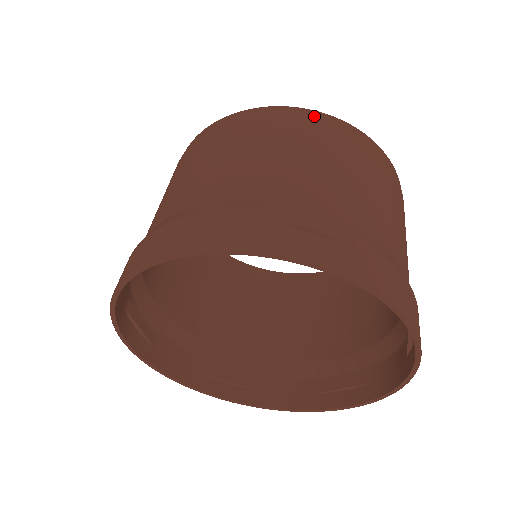
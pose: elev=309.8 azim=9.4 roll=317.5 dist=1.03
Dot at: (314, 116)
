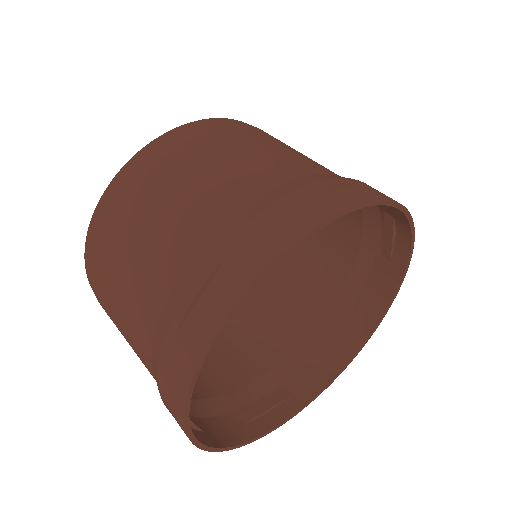
Dot at: occluded
